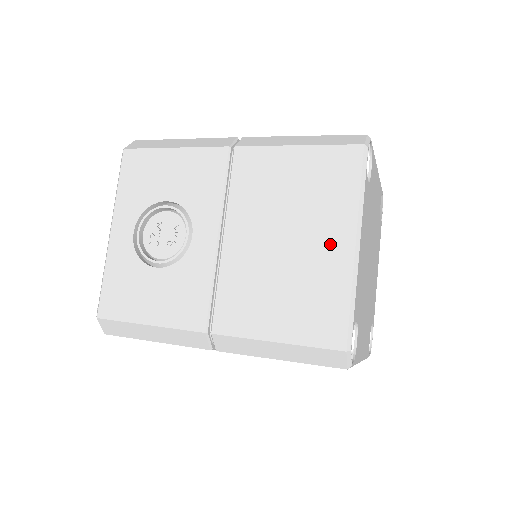
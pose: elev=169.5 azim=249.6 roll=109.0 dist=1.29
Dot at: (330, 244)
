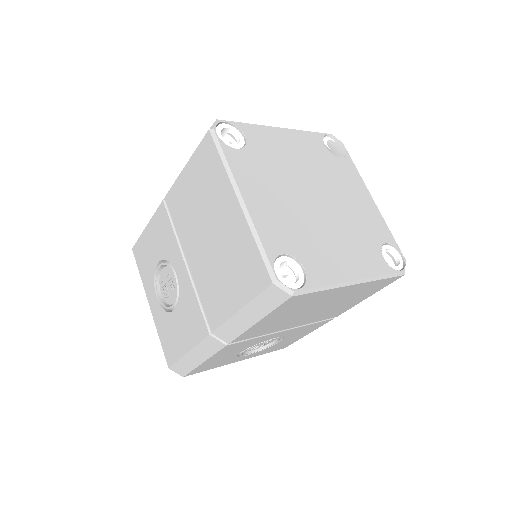
Dot at: (228, 214)
